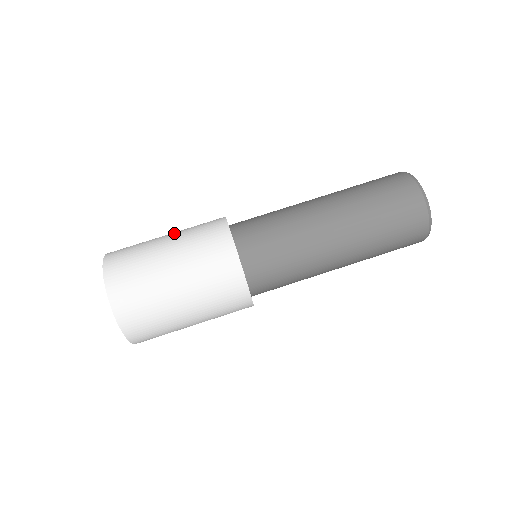
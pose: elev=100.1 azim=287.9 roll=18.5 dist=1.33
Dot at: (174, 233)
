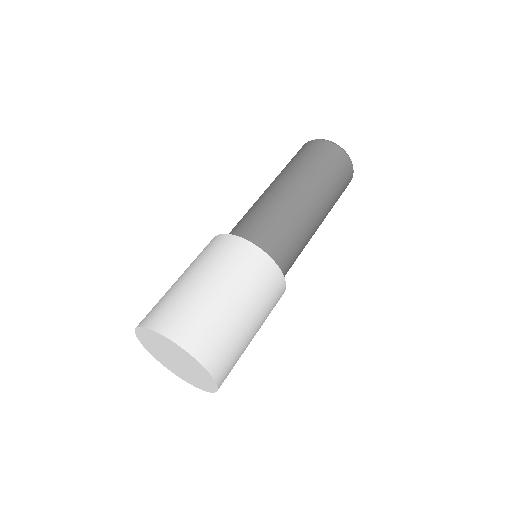
Dot at: (210, 276)
